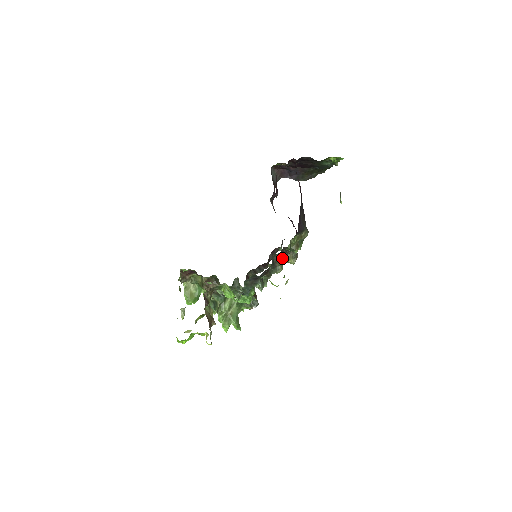
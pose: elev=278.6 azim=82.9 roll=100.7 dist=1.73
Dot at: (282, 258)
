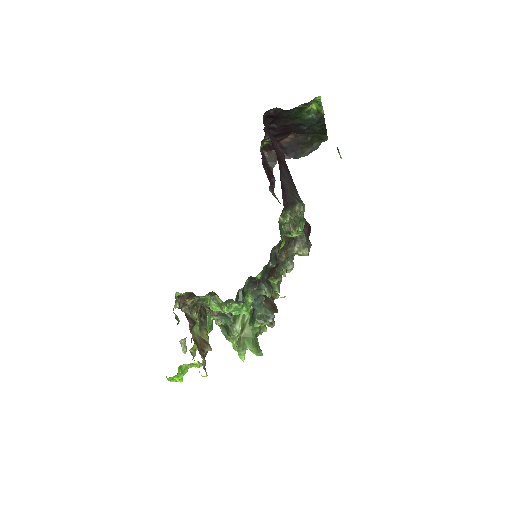
Dot at: (288, 251)
